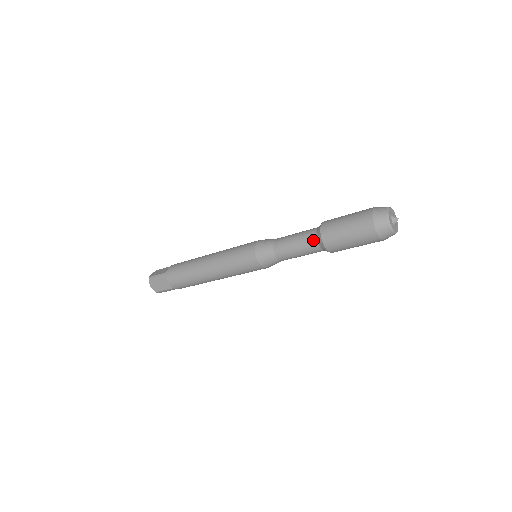
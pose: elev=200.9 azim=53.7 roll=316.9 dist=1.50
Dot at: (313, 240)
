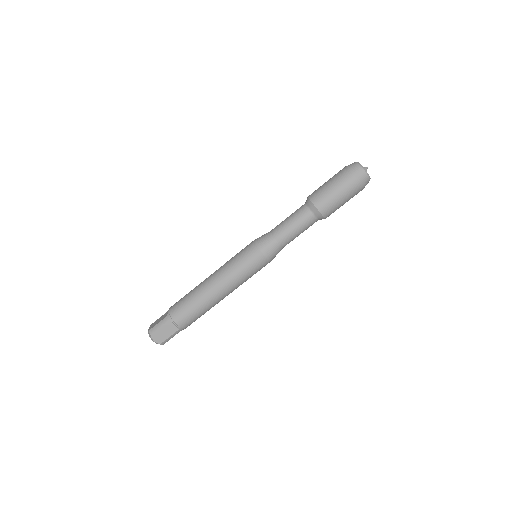
Dot at: occluded
